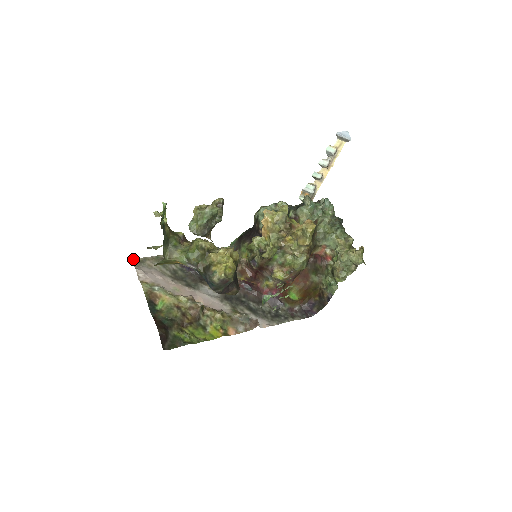
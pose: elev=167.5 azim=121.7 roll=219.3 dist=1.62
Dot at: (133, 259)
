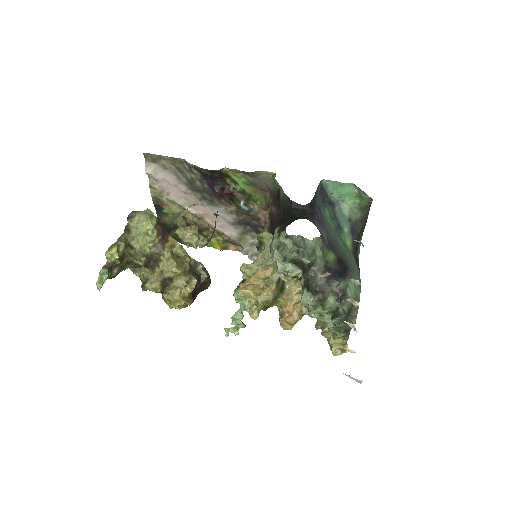
Dot at: (146, 154)
